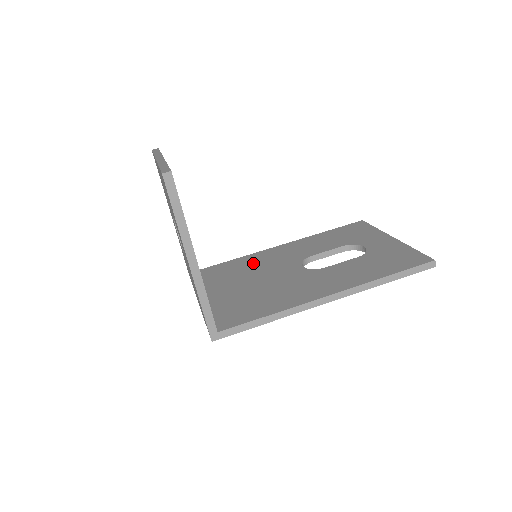
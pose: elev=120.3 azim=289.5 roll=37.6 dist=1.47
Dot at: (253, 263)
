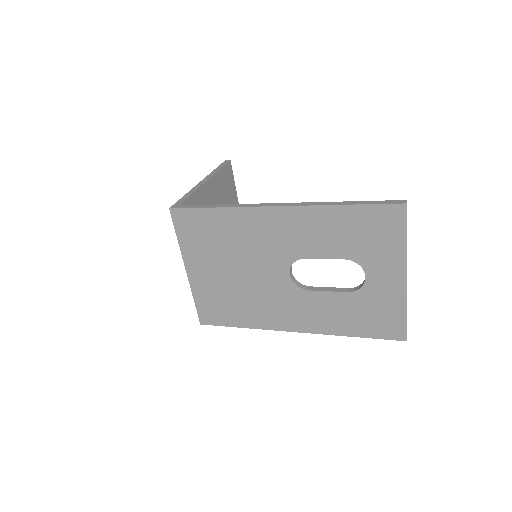
Dot at: occluded
